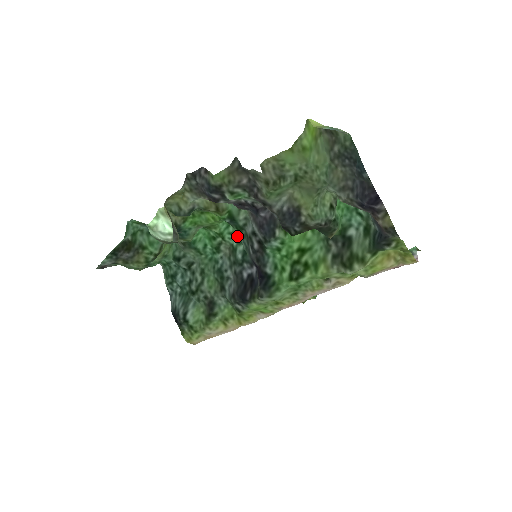
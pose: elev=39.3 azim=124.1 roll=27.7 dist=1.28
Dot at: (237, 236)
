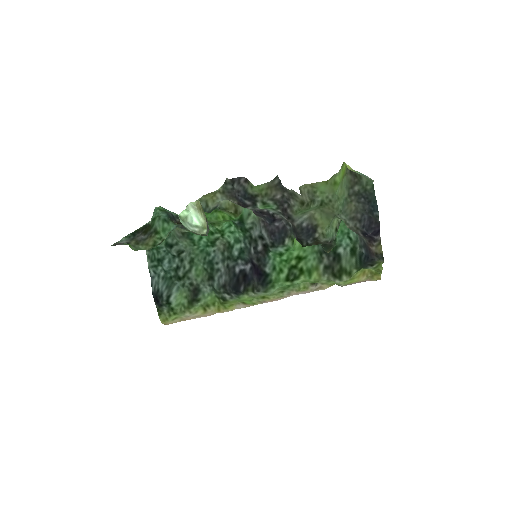
Dot at: (236, 236)
